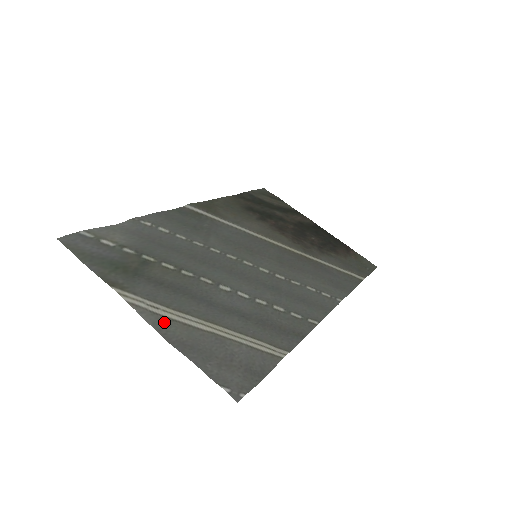
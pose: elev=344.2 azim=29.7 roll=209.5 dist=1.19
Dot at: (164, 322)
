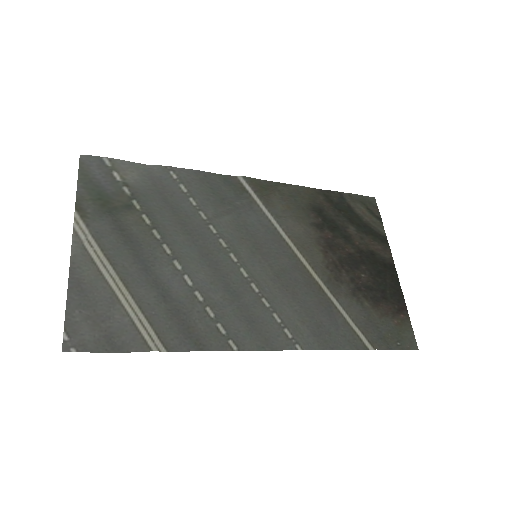
Dot at: (84, 259)
